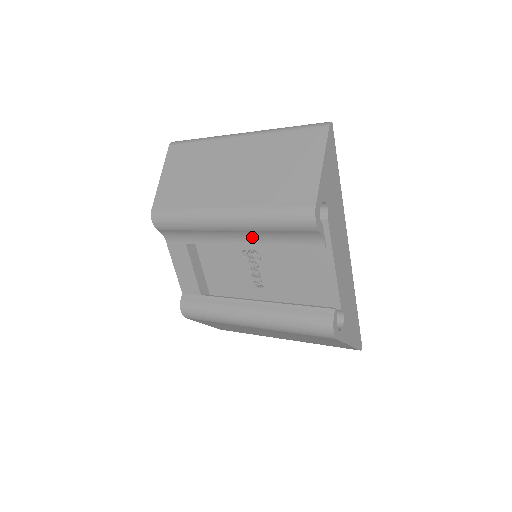
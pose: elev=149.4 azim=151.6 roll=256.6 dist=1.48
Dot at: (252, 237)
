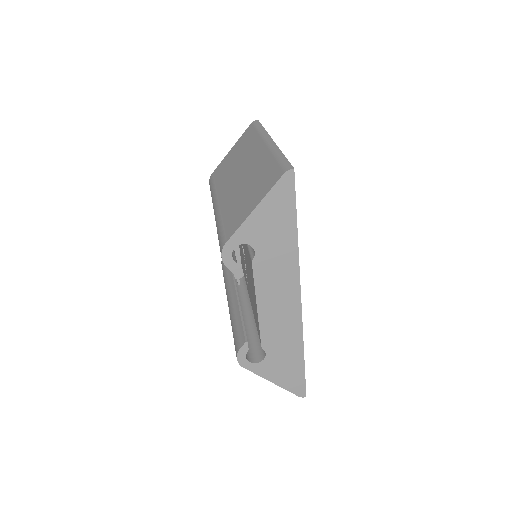
Dot at: occluded
